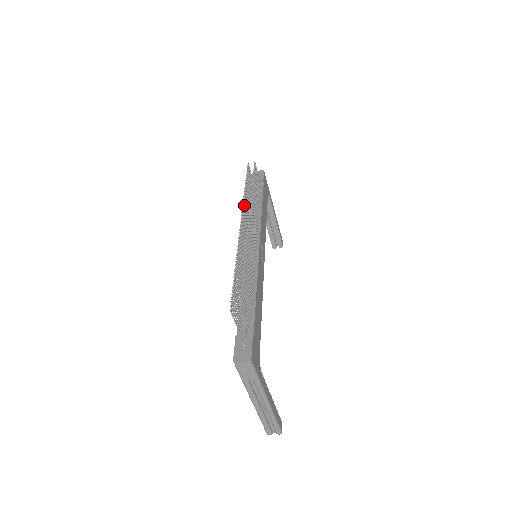
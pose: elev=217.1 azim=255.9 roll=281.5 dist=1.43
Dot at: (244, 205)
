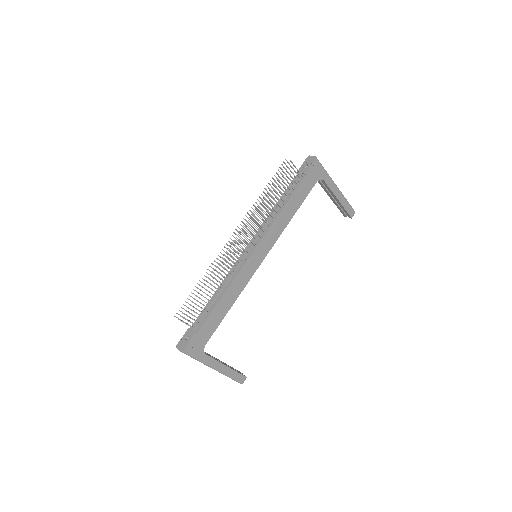
Dot at: occluded
